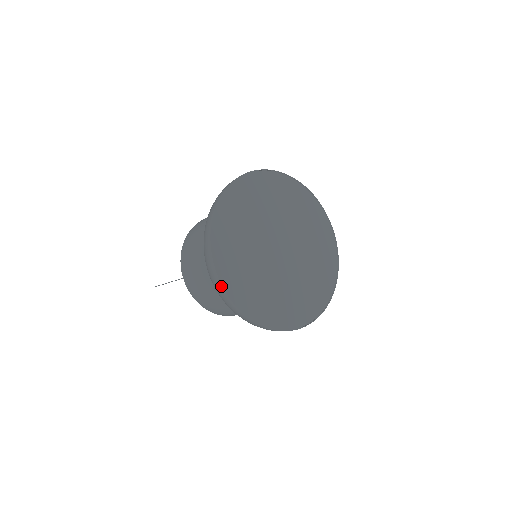
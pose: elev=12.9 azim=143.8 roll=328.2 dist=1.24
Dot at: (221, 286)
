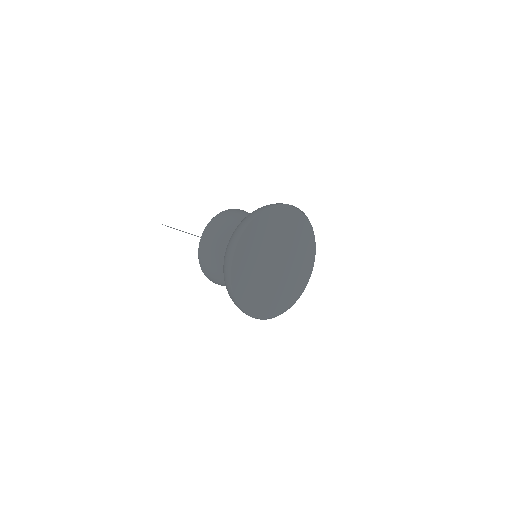
Dot at: (266, 319)
